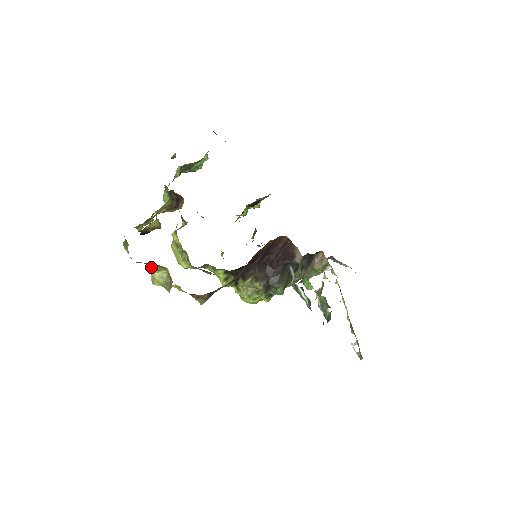
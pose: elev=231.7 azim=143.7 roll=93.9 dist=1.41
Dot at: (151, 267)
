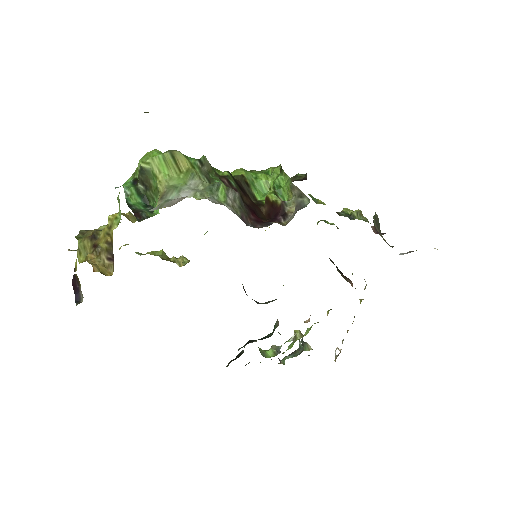
Dot at: occluded
